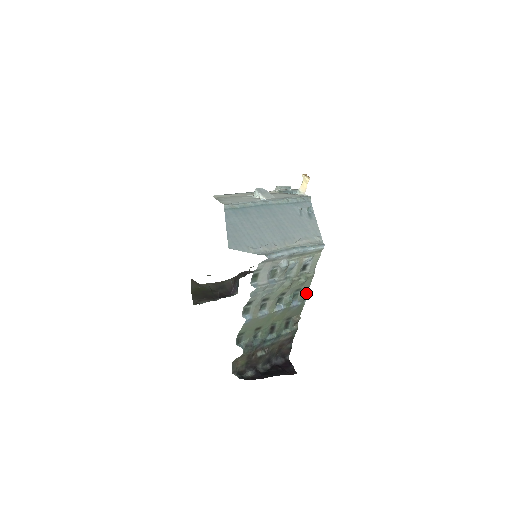
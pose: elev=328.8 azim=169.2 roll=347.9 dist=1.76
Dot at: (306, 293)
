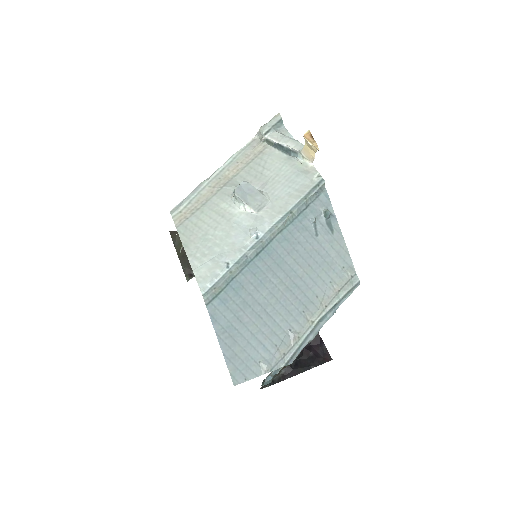
Dot at: occluded
